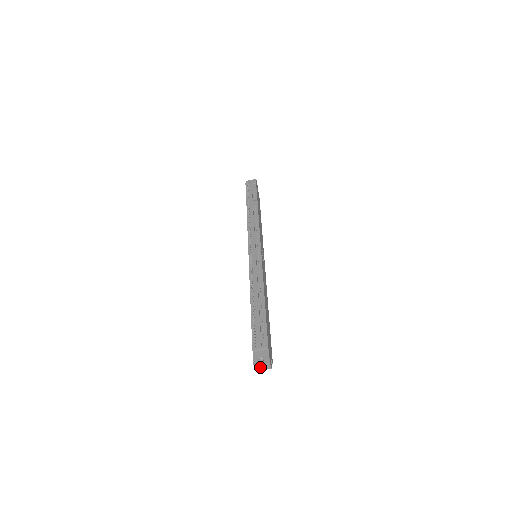
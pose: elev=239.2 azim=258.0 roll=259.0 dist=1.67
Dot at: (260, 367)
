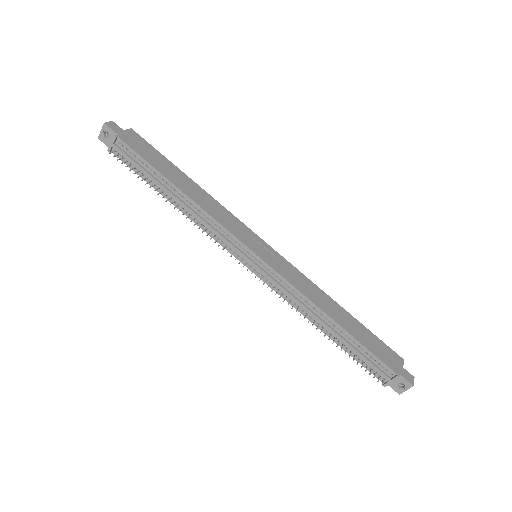
Dot at: (404, 387)
